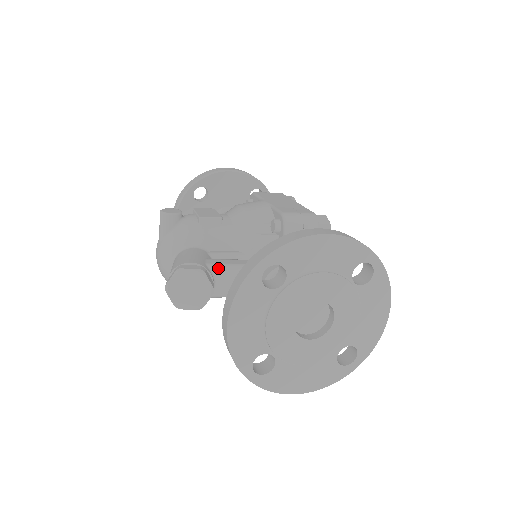
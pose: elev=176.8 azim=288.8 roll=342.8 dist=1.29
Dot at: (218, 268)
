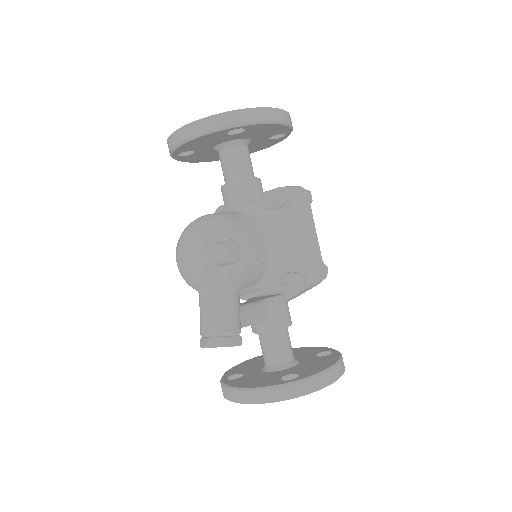
Dot at: (246, 326)
